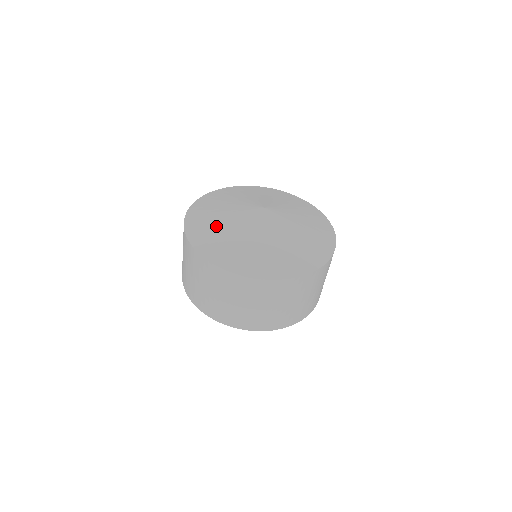
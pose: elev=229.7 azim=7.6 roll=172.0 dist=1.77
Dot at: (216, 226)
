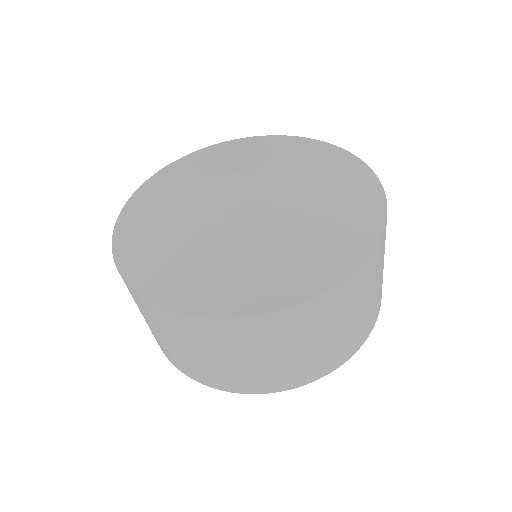
Dot at: (157, 221)
